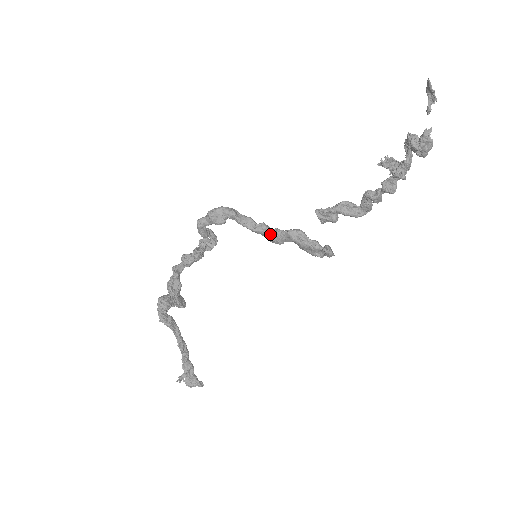
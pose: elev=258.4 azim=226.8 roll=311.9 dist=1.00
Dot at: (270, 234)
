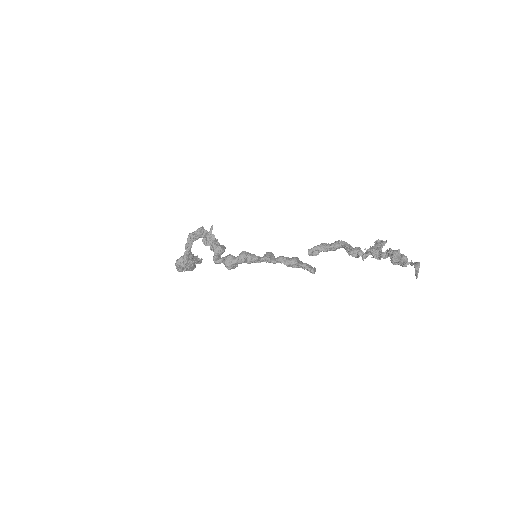
Dot at: (271, 262)
